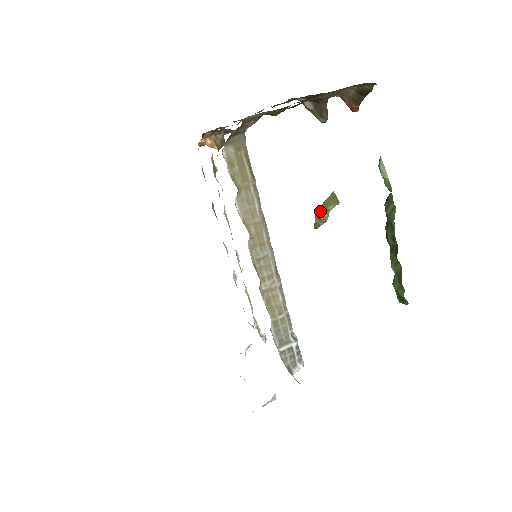
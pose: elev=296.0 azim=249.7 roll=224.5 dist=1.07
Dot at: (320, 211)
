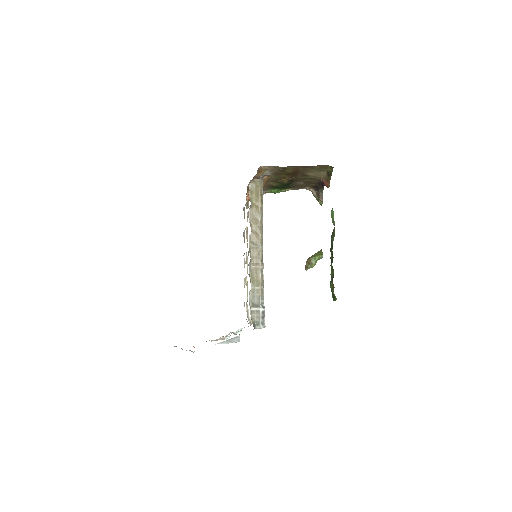
Dot at: (310, 258)
